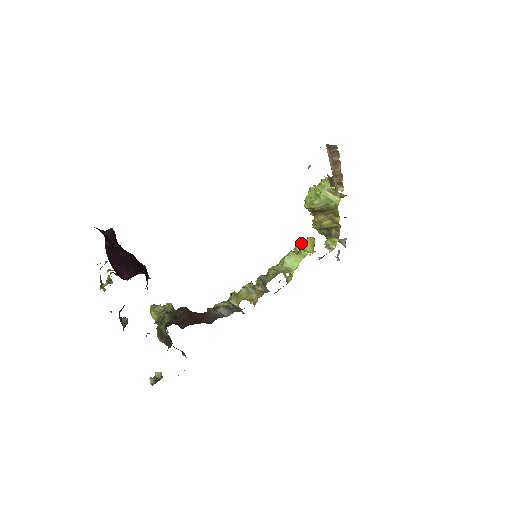
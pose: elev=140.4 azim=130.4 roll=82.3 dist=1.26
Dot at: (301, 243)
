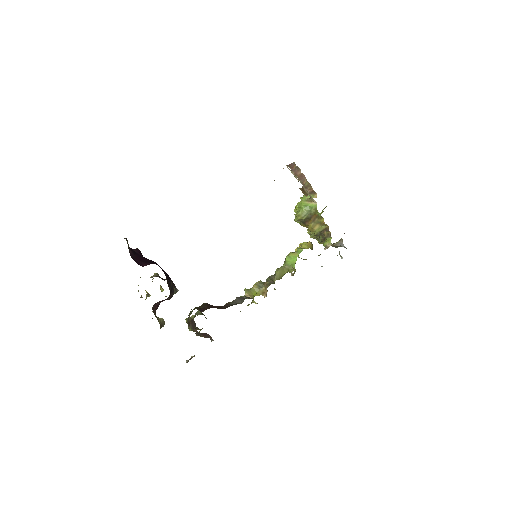
Dot at: occluded
